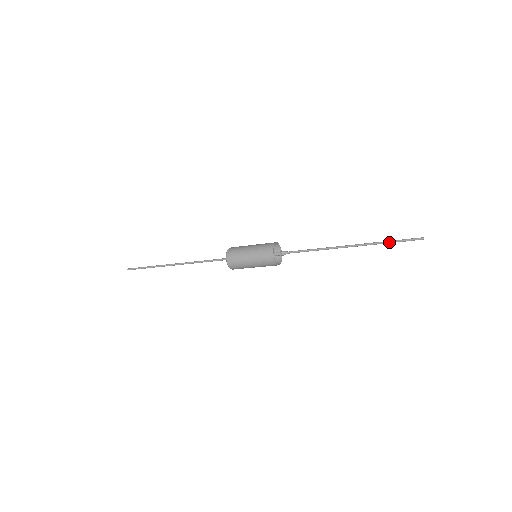
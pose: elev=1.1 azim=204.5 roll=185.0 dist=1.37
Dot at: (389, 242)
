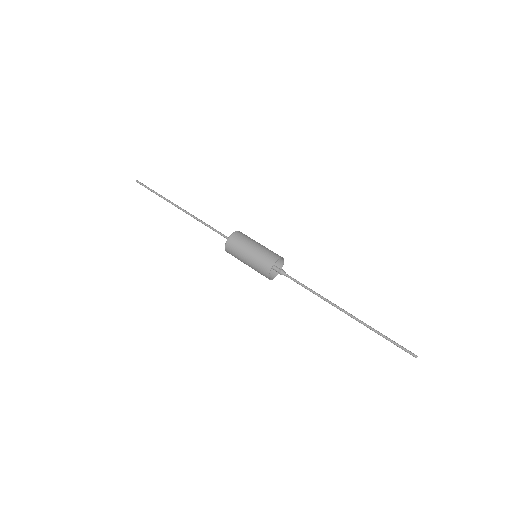
Dot at: (383, 335)
